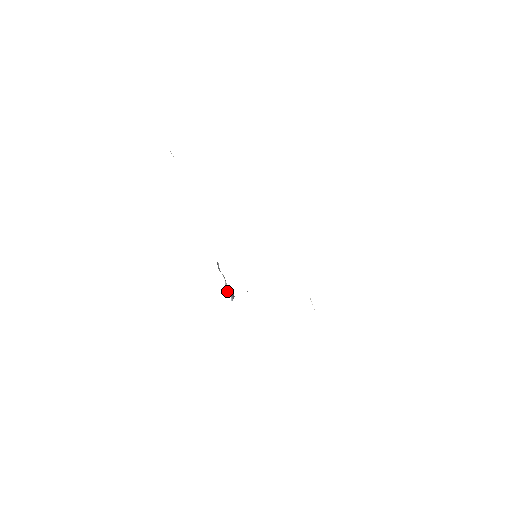
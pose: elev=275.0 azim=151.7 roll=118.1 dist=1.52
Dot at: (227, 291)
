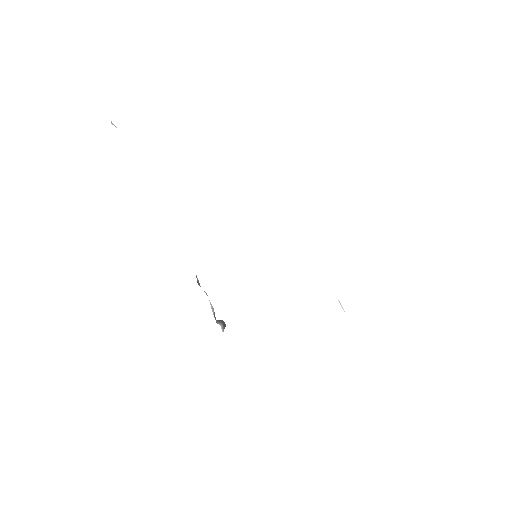
Dot at: (214, 317)
